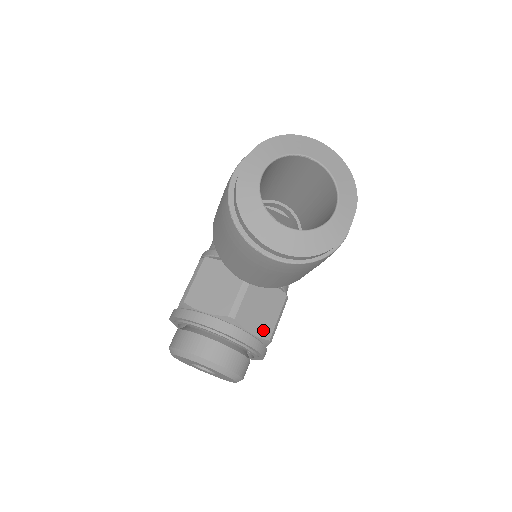
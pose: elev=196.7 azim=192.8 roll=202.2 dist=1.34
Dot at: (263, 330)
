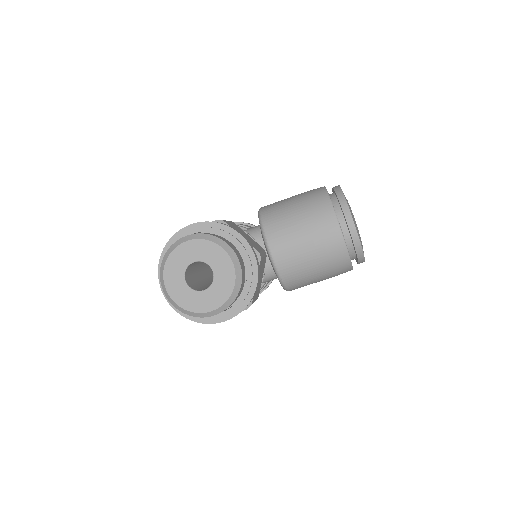
Dot at: occluded
